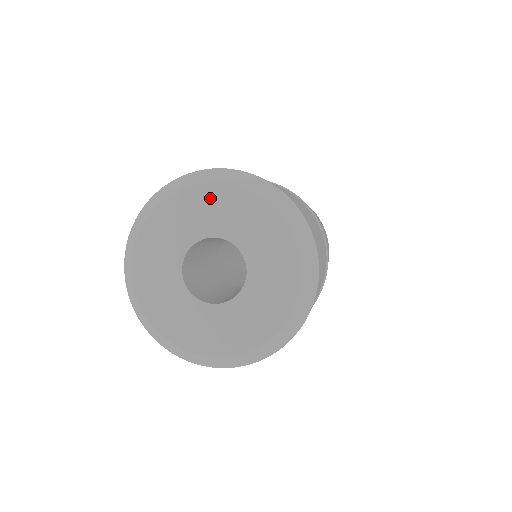
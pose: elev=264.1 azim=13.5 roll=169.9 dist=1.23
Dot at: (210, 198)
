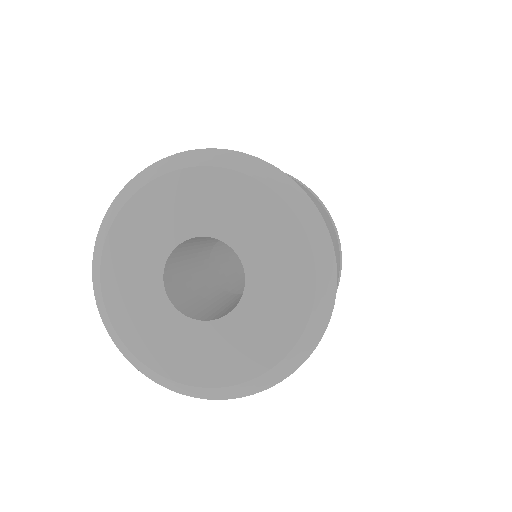
Dot at: (134, 222)
